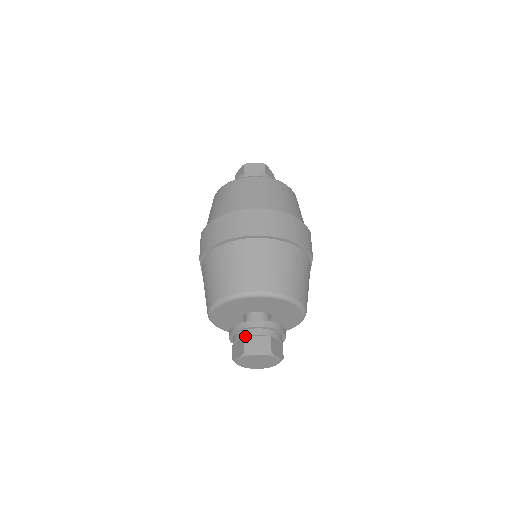
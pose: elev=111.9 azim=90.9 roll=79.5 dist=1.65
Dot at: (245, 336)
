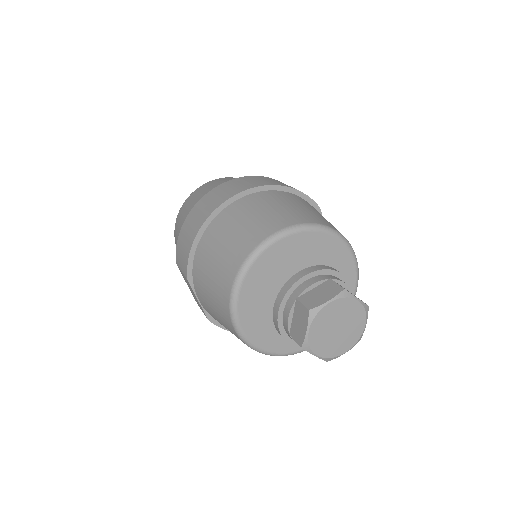
Dot at: (297, 297)
